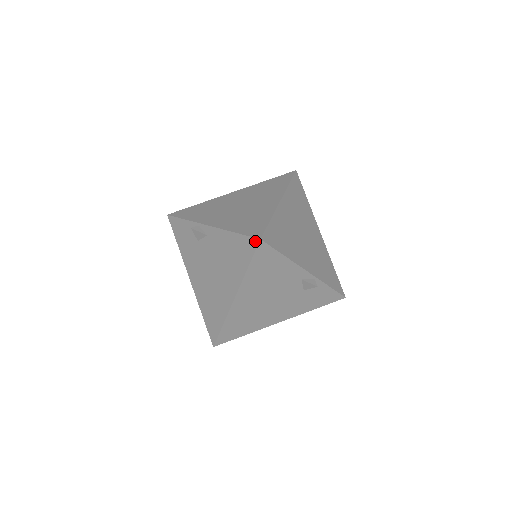
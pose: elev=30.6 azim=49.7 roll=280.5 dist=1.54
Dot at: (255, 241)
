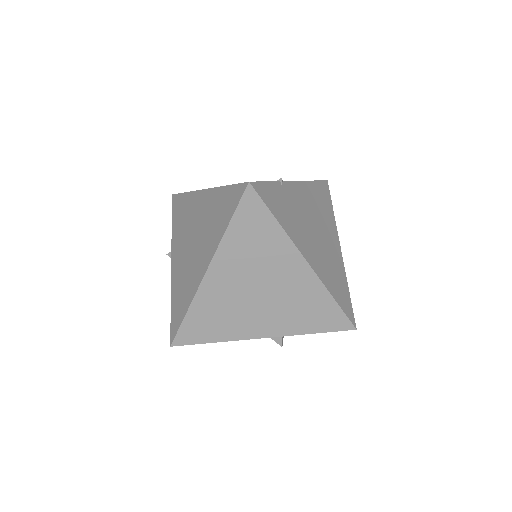
Dot at: occluded
